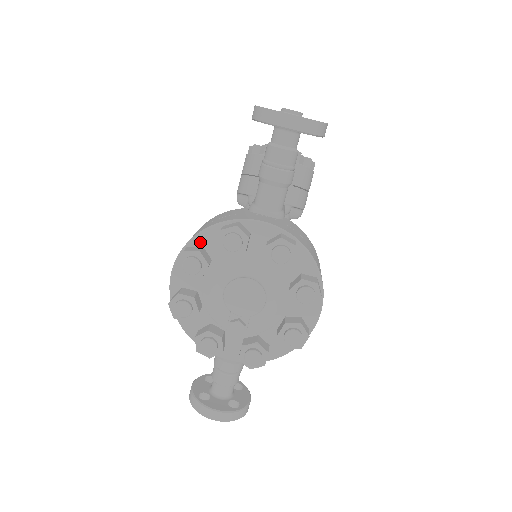
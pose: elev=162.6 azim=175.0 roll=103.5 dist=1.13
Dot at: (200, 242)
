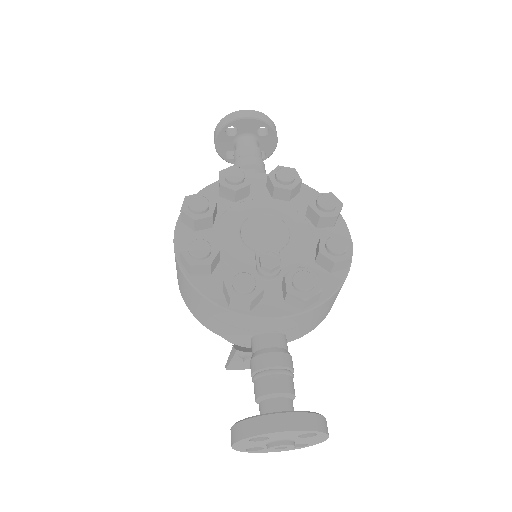
Dot at: occluded
